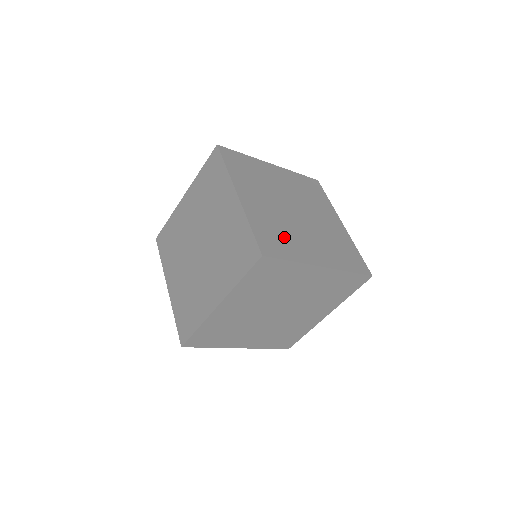
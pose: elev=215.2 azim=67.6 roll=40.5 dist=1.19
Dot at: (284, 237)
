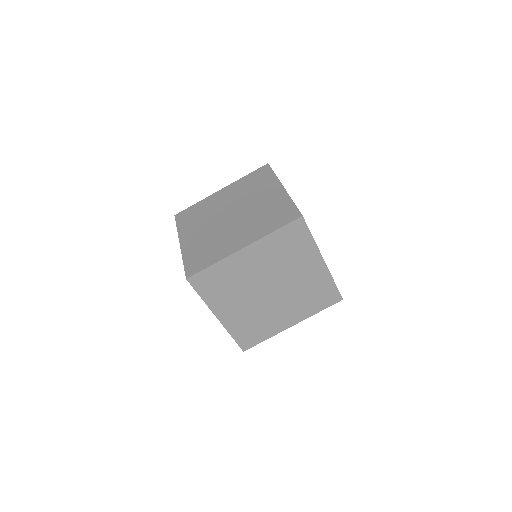
Dot at: occluded
